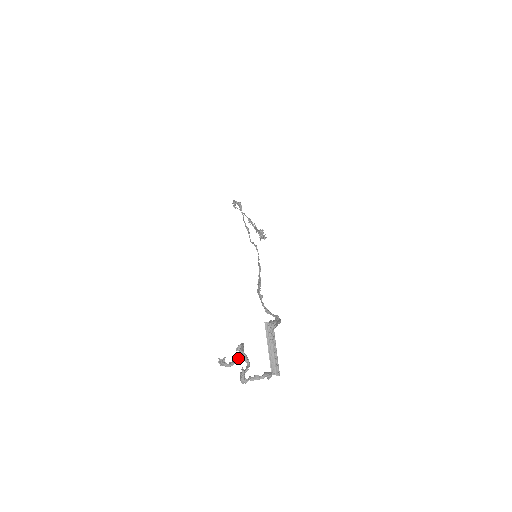
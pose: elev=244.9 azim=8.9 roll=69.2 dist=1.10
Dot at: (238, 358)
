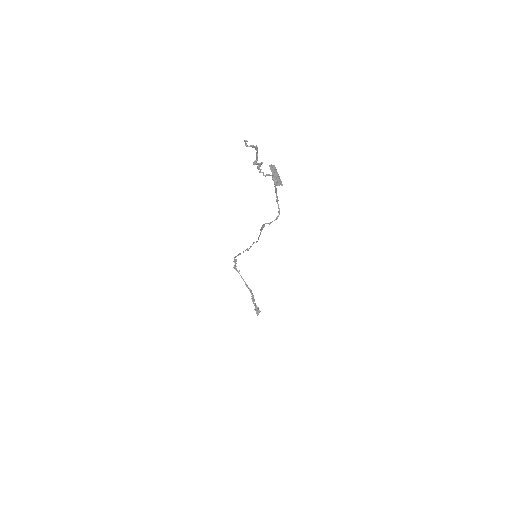
Dot at: (255, 146)
